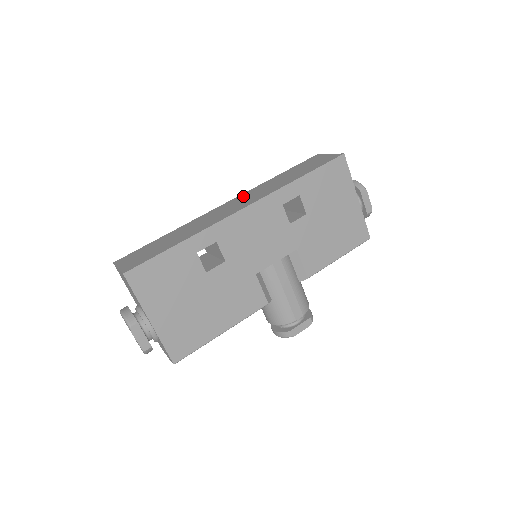
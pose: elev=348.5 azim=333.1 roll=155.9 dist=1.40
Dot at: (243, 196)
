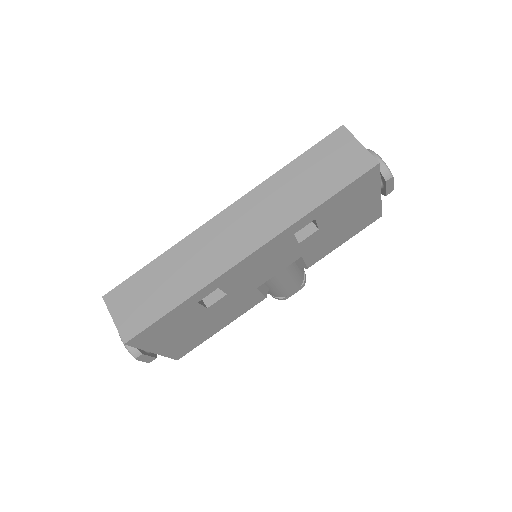
Dot at: (246, 207)
